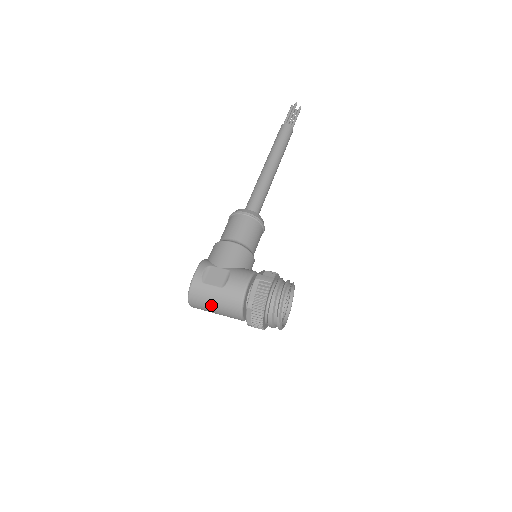
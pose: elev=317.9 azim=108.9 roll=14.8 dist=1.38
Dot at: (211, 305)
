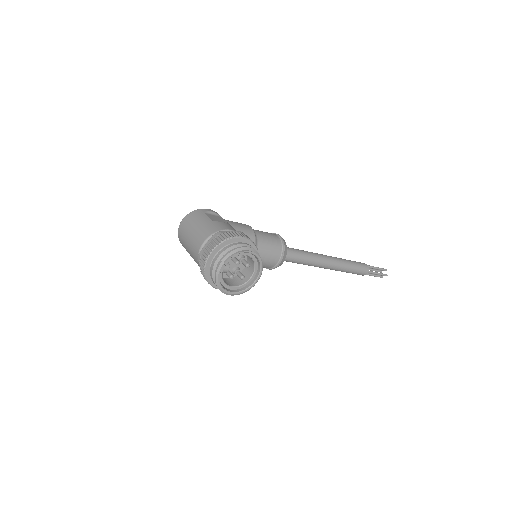
Dot at: (192, 228)
